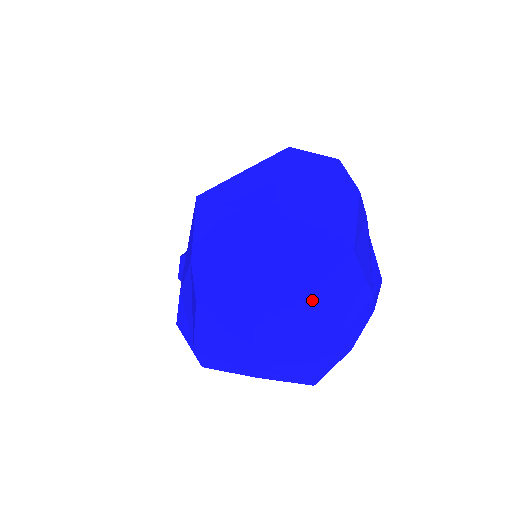
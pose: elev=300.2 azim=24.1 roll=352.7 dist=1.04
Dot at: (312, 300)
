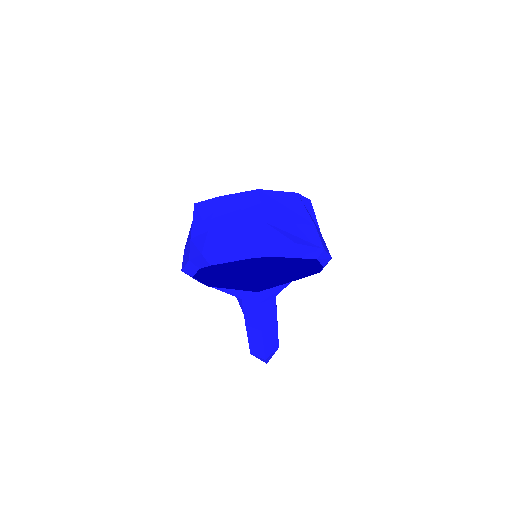
Dot at: (223, 200)
